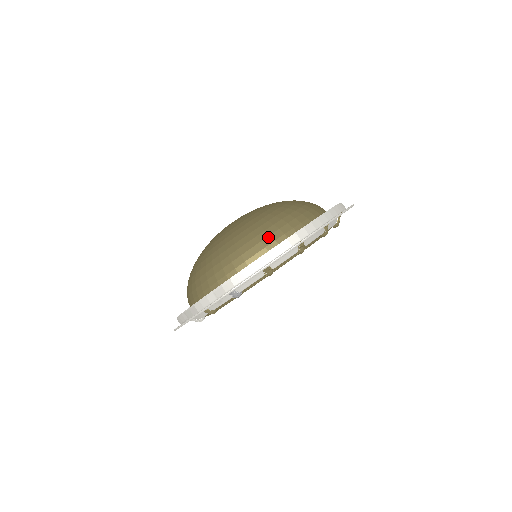
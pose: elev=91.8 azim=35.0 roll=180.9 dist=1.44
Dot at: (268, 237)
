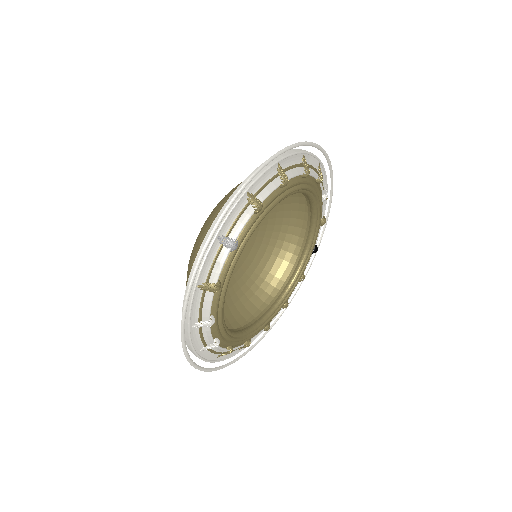
Dot at: occluded
